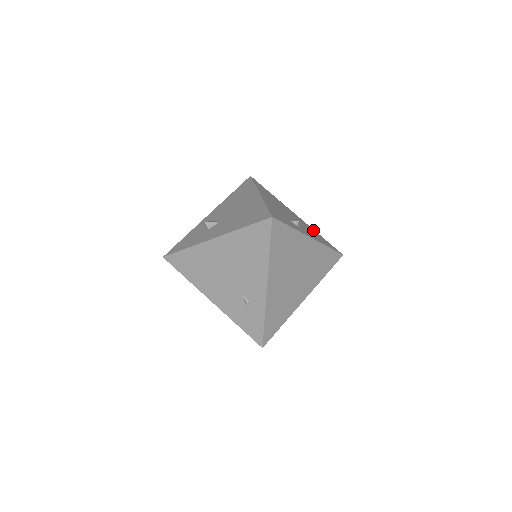
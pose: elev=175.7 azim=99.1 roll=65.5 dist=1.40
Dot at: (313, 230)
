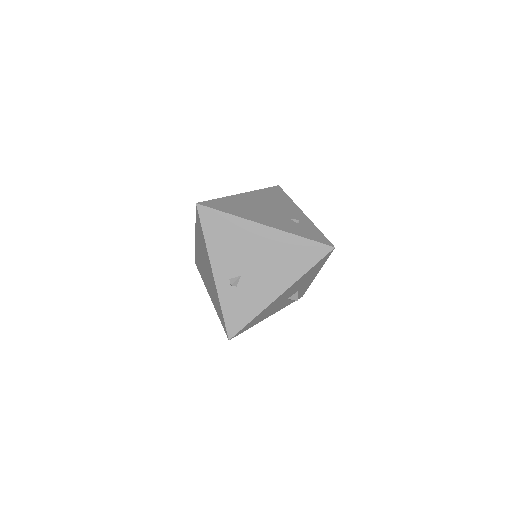
Dot at: occluded
